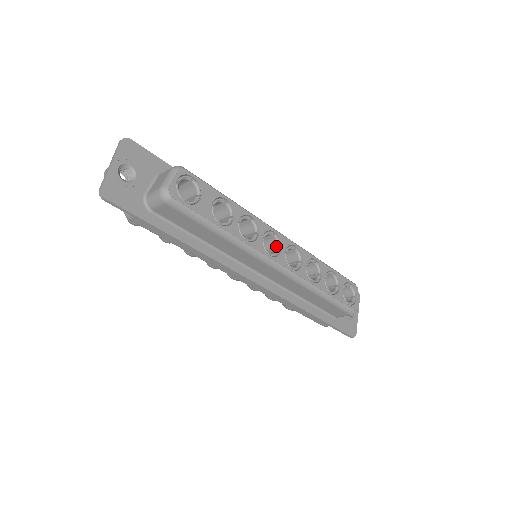
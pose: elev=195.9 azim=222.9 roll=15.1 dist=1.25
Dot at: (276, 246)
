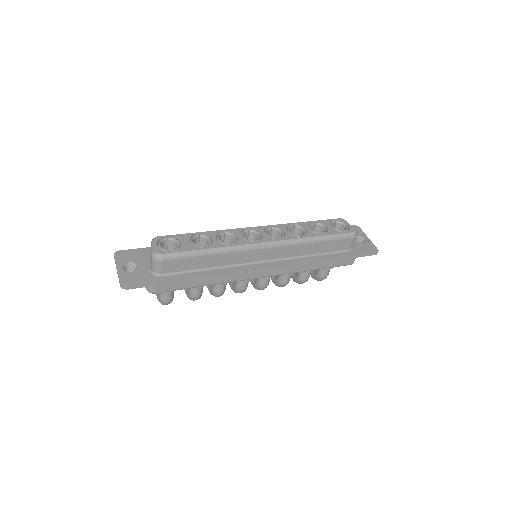
Dot at: (256, 235)
